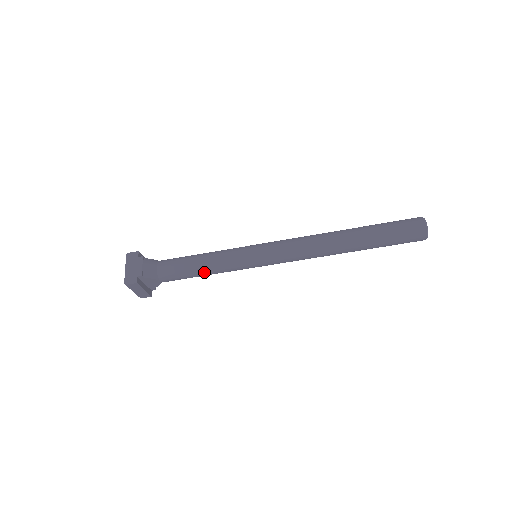
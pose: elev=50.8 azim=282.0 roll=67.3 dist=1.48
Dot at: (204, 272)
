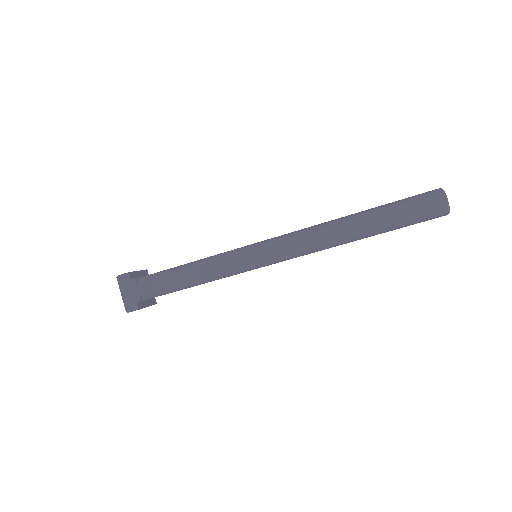
Dot at: (204, 283)
